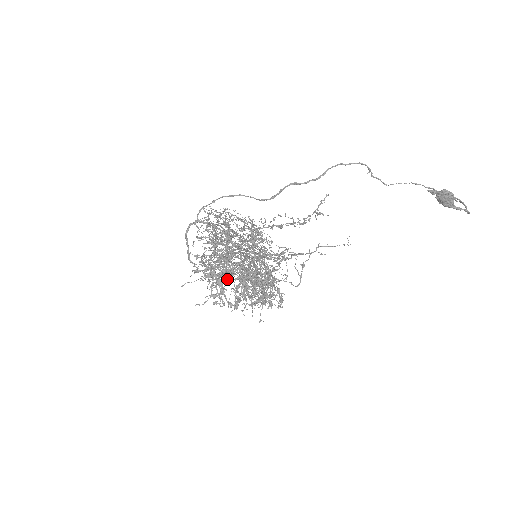
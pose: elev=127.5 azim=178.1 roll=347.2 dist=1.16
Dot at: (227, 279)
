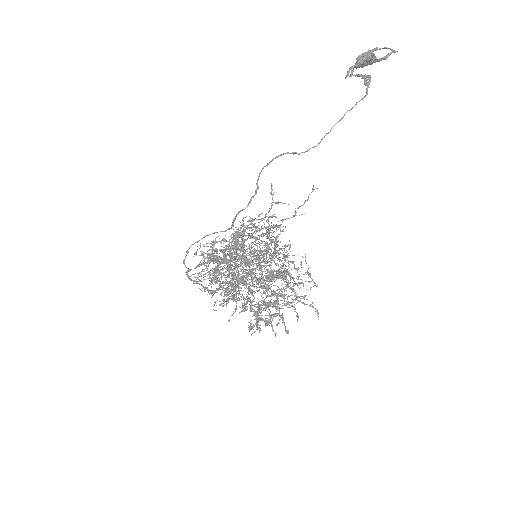
Dot at: occluded
